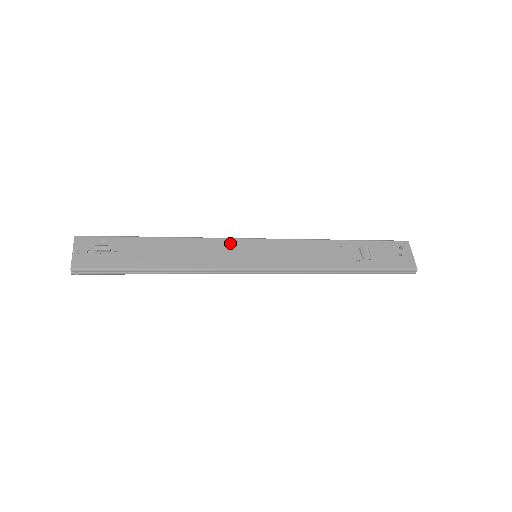
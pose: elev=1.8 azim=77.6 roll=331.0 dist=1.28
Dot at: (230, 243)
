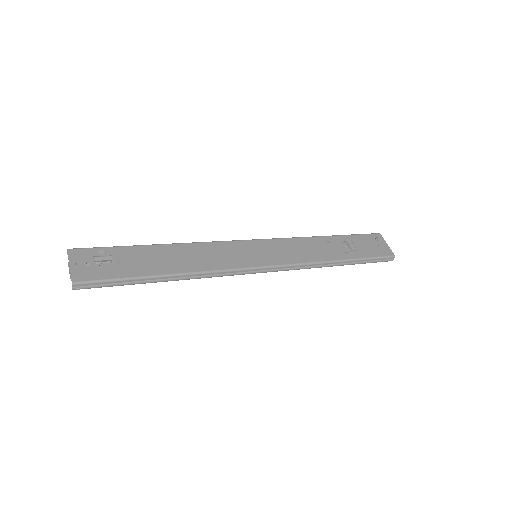
Dot at: (230, 245)
